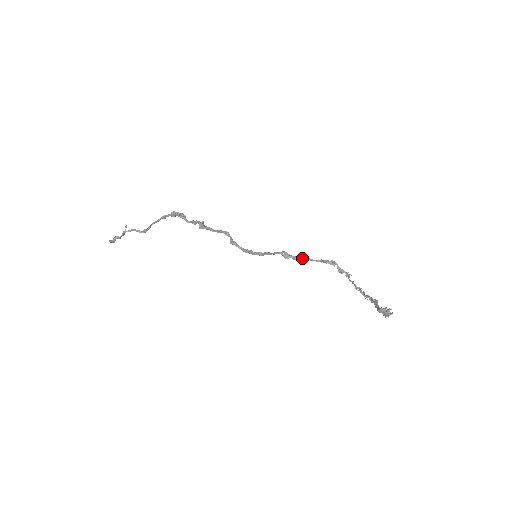
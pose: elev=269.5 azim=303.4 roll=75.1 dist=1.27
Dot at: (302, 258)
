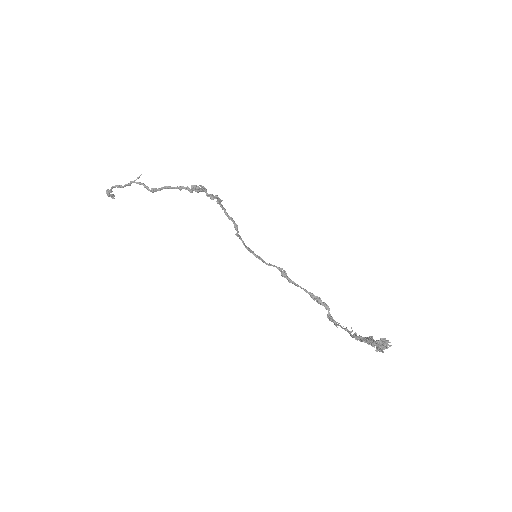
Dot at: (298, 285)
